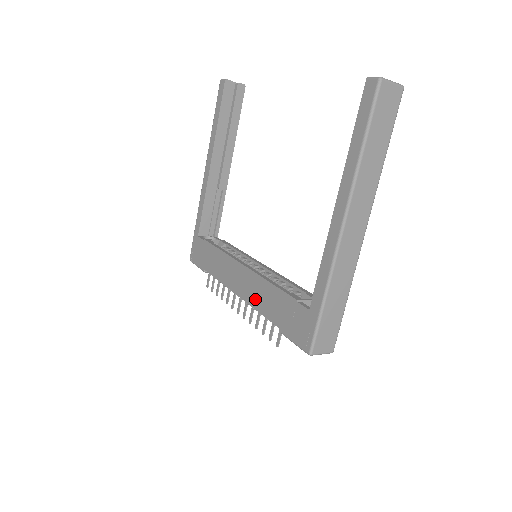
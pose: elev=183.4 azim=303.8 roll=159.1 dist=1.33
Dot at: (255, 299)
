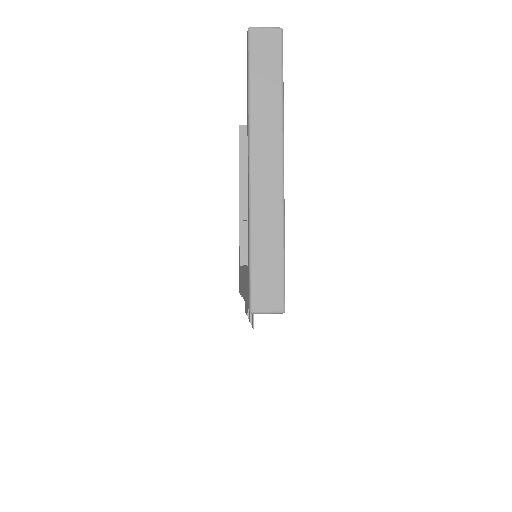
Dot at: (244, 290)
